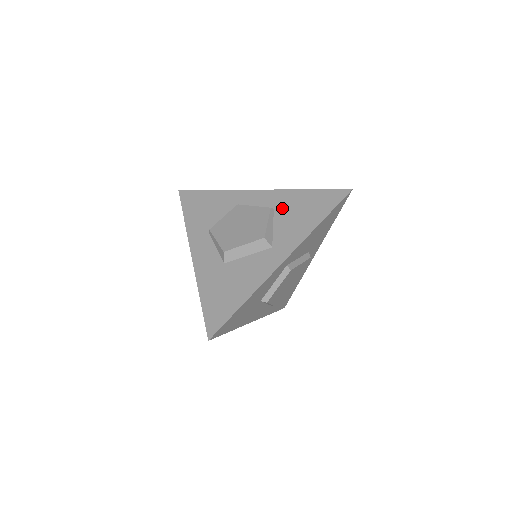
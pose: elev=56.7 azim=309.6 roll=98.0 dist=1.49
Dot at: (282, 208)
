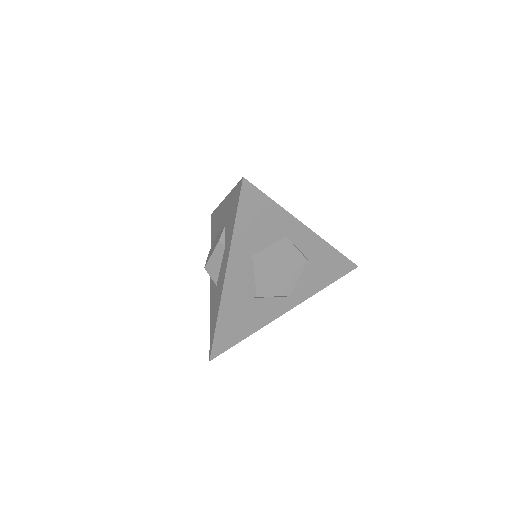
Dot at: (313, 261)
